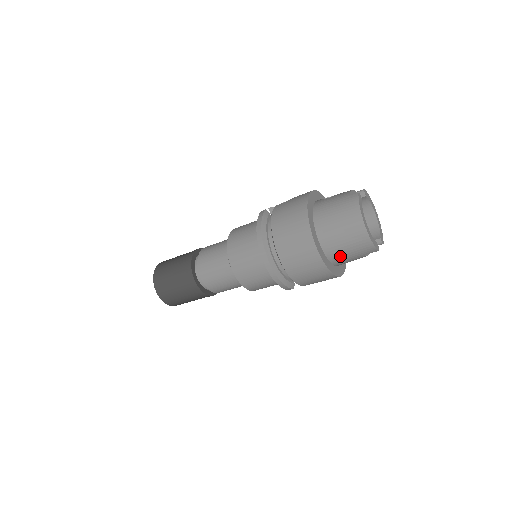
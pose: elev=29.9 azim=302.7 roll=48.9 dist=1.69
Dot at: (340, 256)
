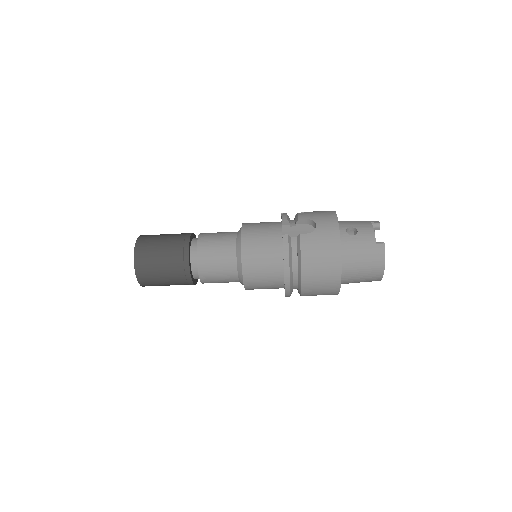
Dot at: (348, 283)
